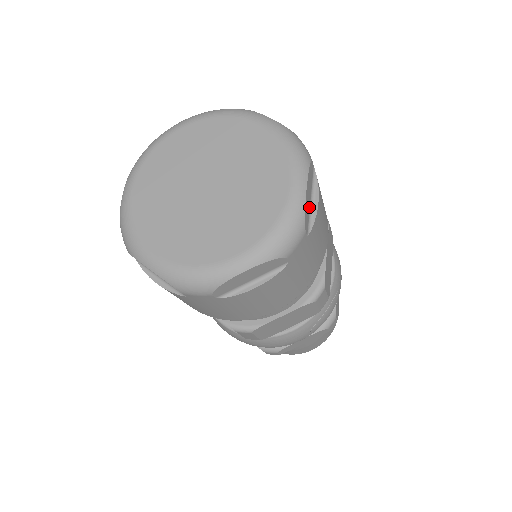
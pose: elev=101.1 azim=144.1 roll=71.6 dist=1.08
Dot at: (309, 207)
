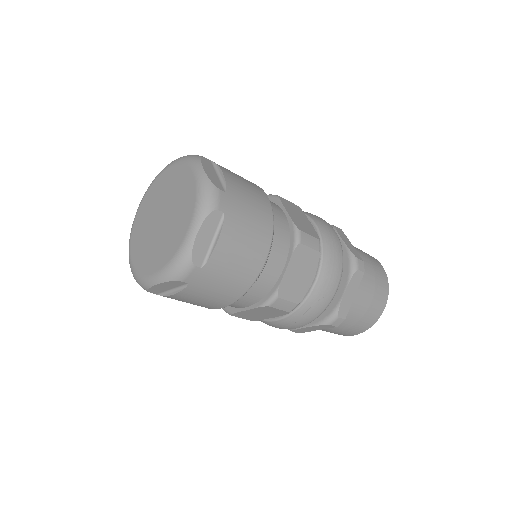
Dot at: (208, 246)
